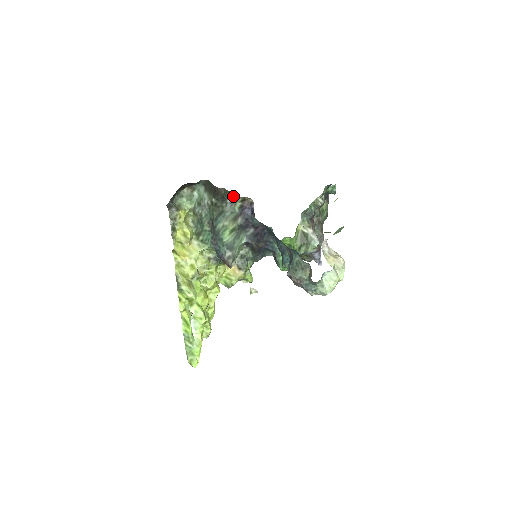
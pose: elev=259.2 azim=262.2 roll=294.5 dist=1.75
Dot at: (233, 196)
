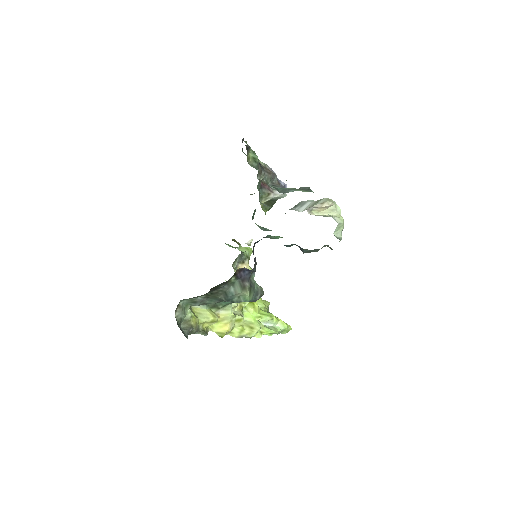
Dot at: (224, 283)
